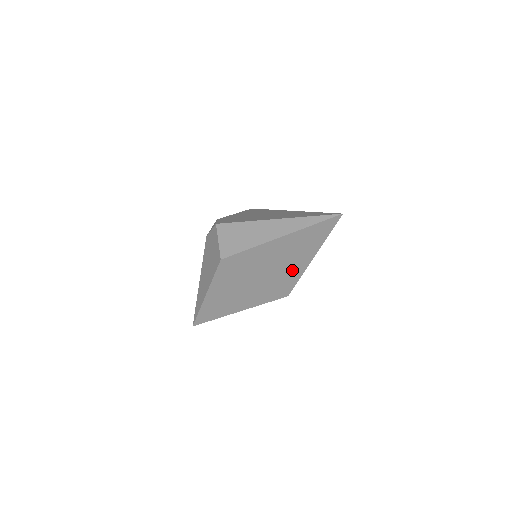
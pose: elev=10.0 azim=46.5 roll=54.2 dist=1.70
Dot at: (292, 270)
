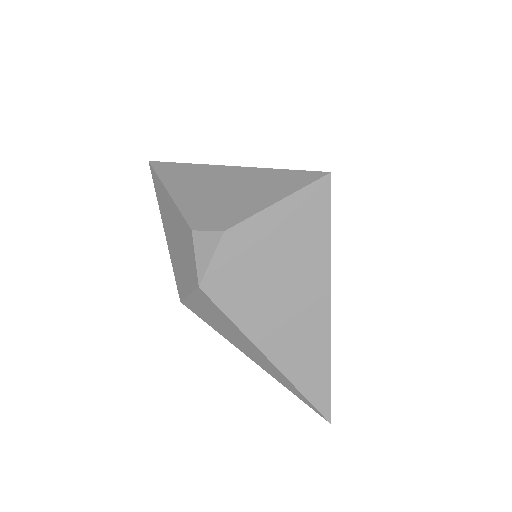
Dot at: occluded
